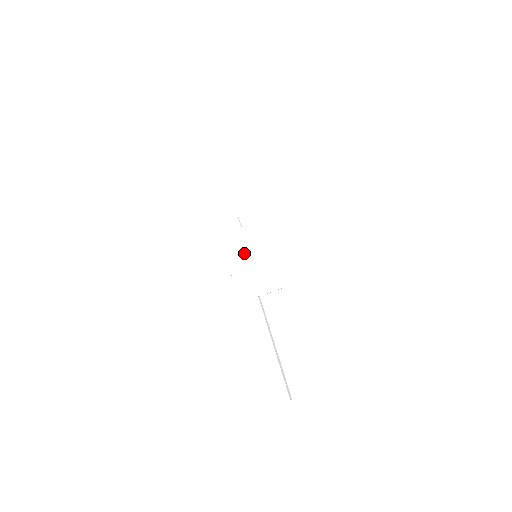
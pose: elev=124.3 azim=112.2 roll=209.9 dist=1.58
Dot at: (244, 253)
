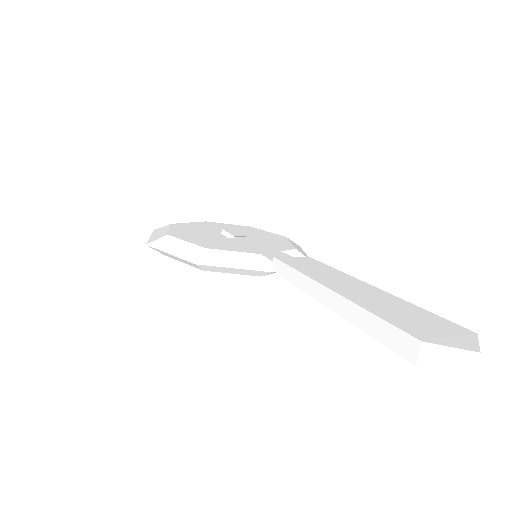
Dot at: (236, 248)
